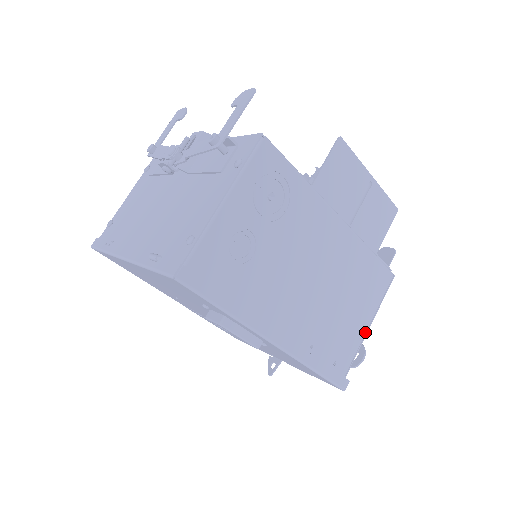
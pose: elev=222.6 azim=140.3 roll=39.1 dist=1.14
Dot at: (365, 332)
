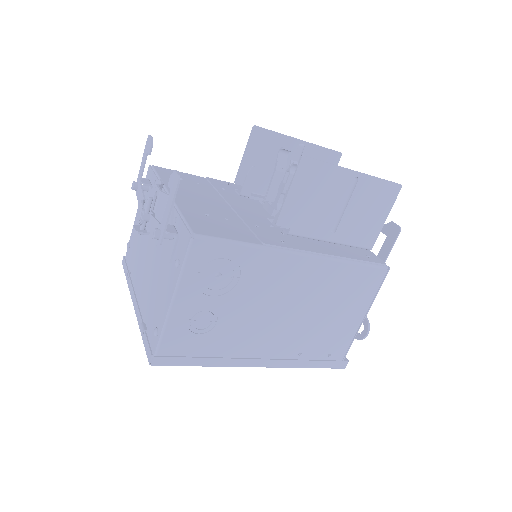
Dot at: (360, 323)
